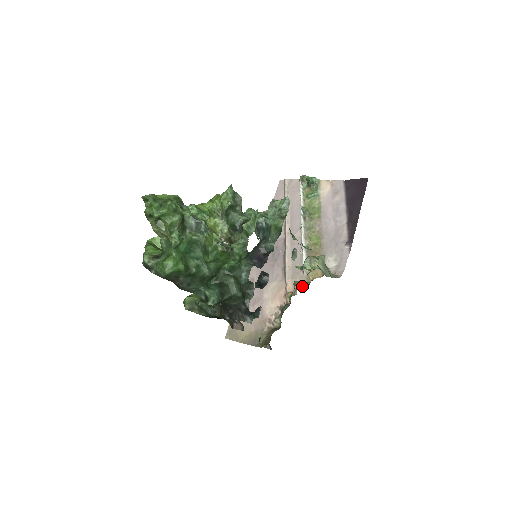
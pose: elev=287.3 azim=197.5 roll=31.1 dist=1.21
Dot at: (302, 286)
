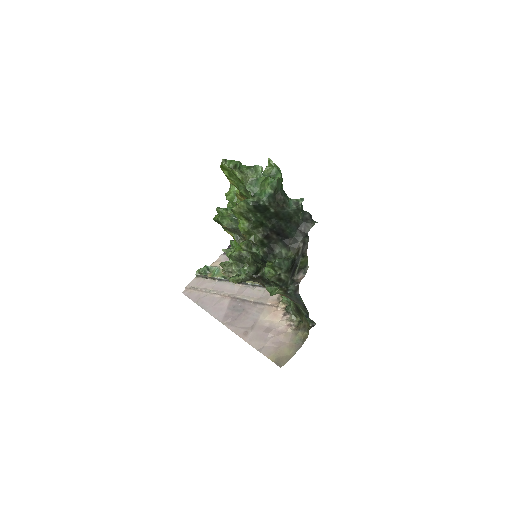
Dot at: occluded
